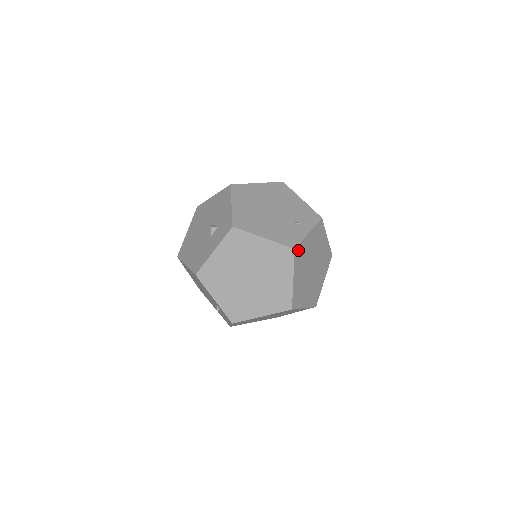
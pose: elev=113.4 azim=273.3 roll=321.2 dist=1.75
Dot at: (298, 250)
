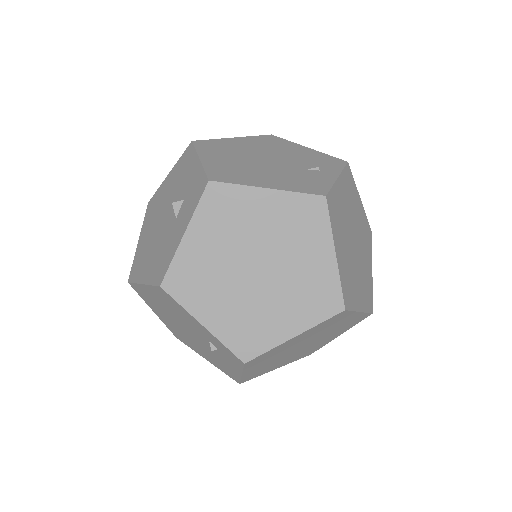
Dot at: (330, 201)
